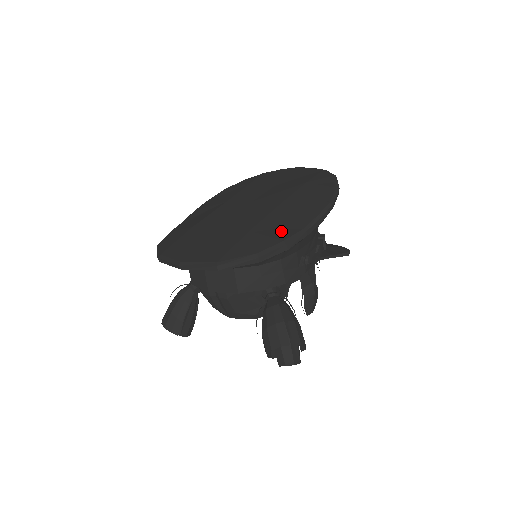
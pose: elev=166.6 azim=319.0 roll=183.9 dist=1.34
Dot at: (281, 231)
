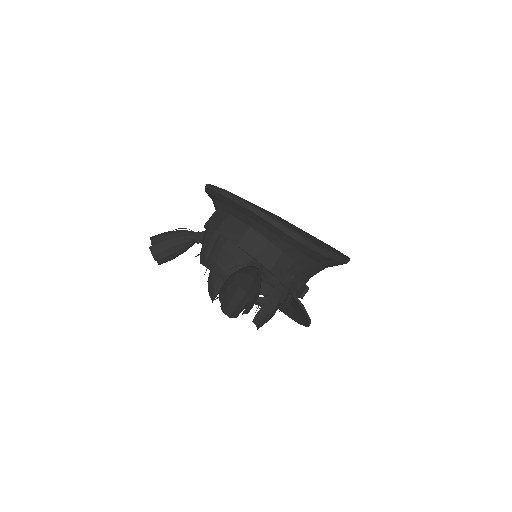
Dot at: occluded
